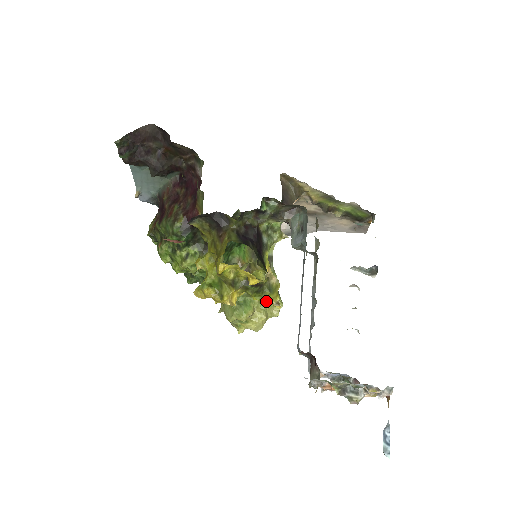
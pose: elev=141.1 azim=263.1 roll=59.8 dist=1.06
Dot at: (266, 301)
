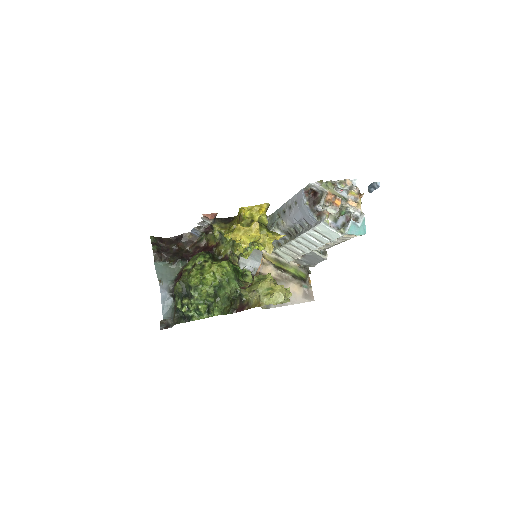
Dot at: (276, 235)
